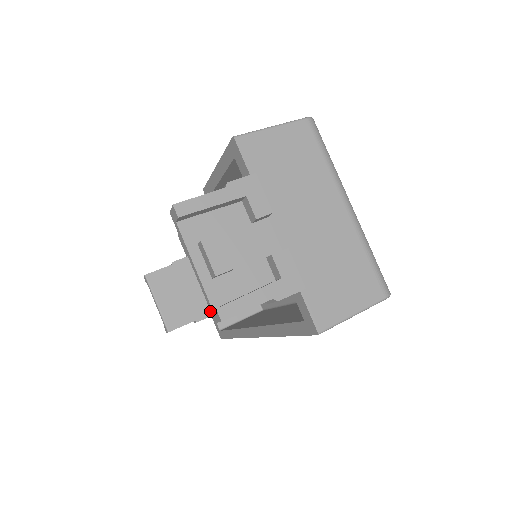
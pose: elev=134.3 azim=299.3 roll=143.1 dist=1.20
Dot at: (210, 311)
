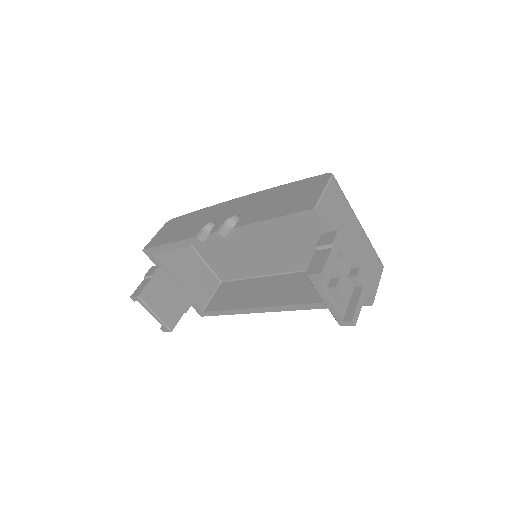
Dot at: (190, 300)
